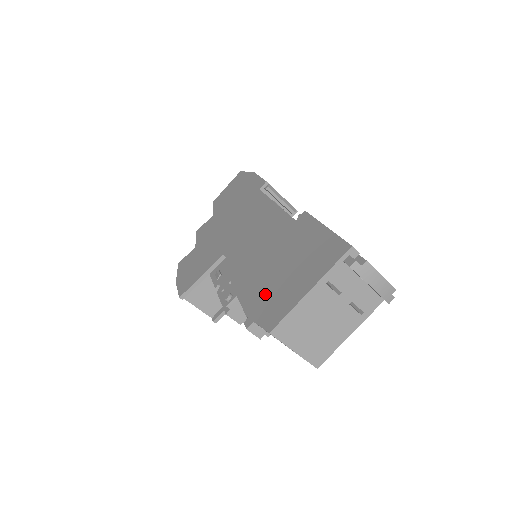
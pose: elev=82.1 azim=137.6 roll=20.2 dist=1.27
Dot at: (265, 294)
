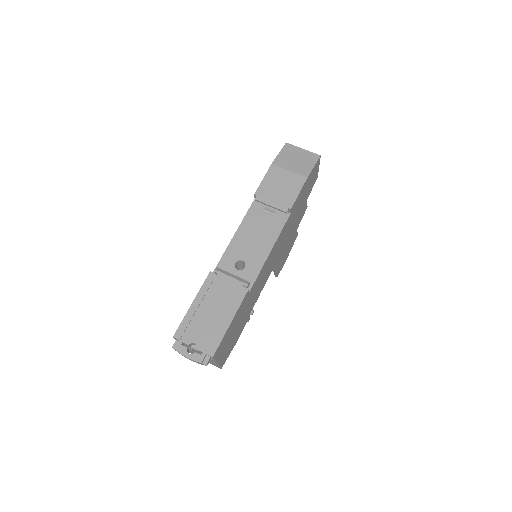
Dot at: occluded
